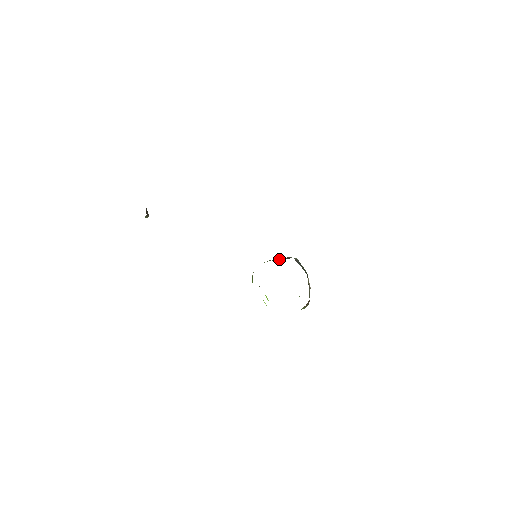
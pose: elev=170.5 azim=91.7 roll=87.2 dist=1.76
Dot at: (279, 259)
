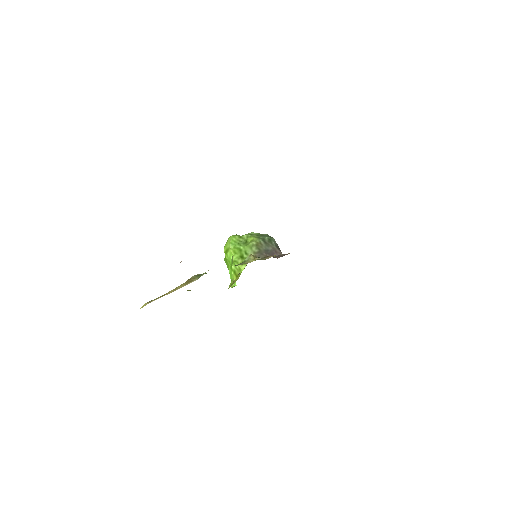
Dot at: (267, 250)
